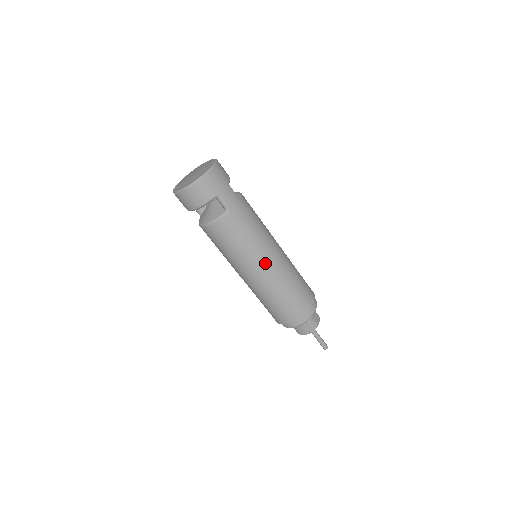
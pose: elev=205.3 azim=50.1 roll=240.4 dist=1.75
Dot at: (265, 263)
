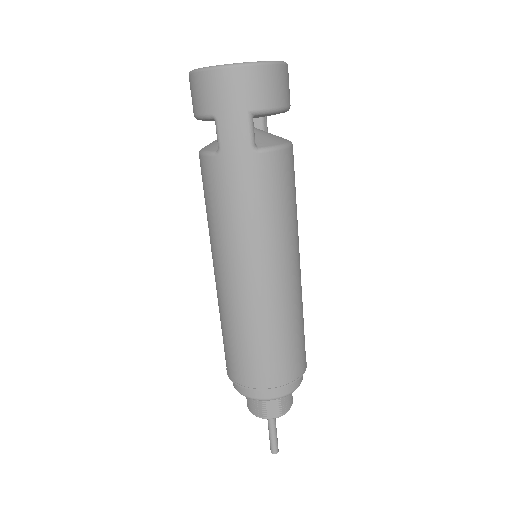
Dot at: (229, 272)
